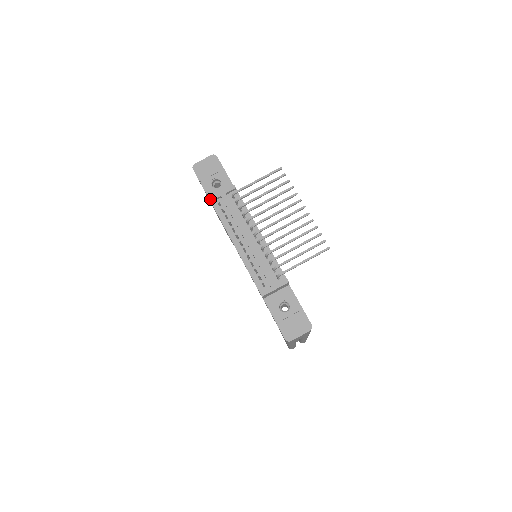
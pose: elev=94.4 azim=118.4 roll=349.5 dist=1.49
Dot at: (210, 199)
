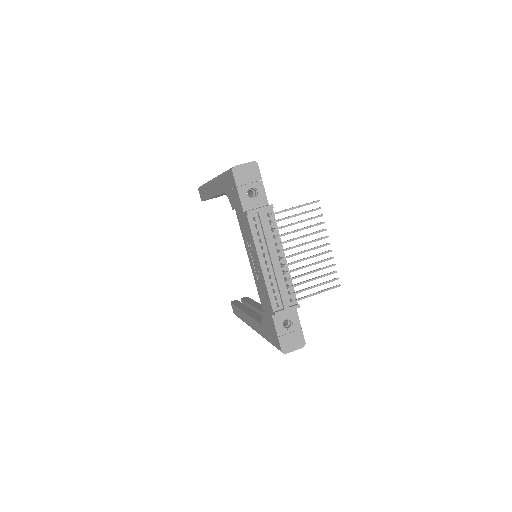
Dot at: (248, 213)
